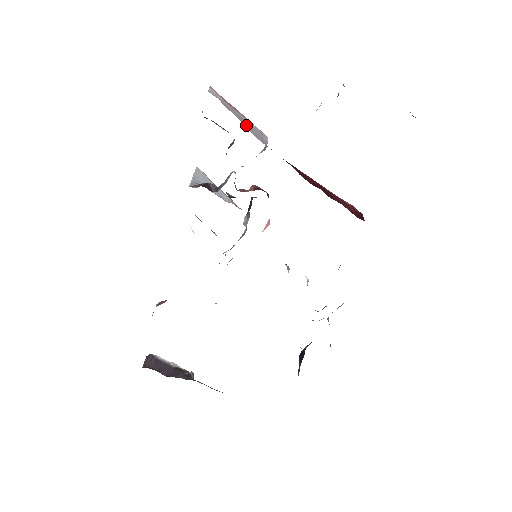
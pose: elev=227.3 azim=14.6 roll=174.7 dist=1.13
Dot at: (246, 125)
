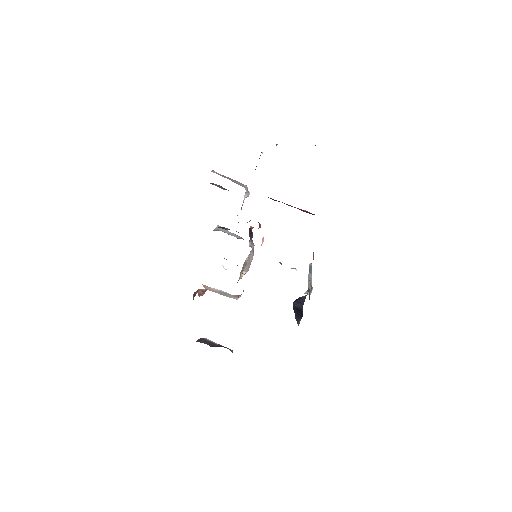
Dot at: (233, 181)
